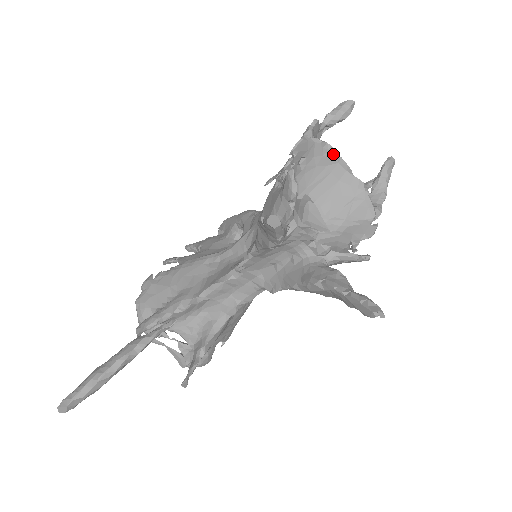
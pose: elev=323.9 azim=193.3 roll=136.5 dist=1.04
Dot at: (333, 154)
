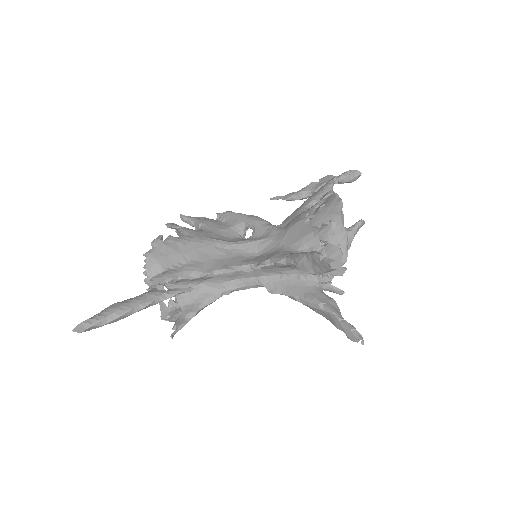
Dot at: (341, 208)
